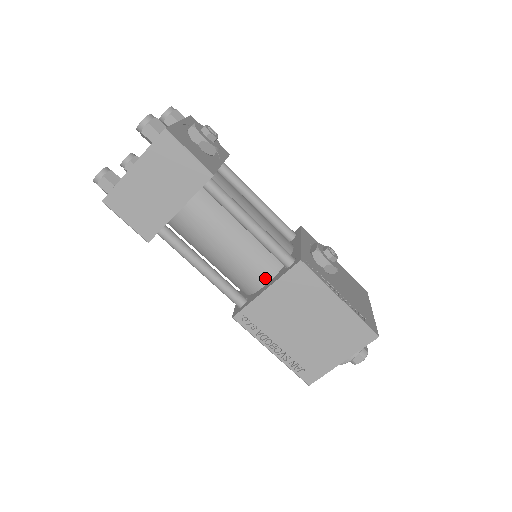
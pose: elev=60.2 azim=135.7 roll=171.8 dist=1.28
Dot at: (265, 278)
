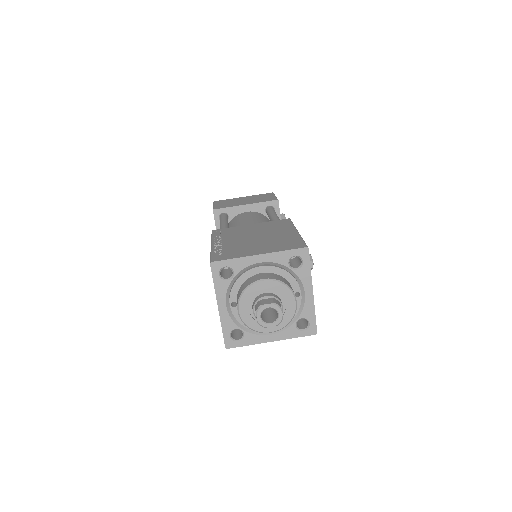
Dot at: occluded
